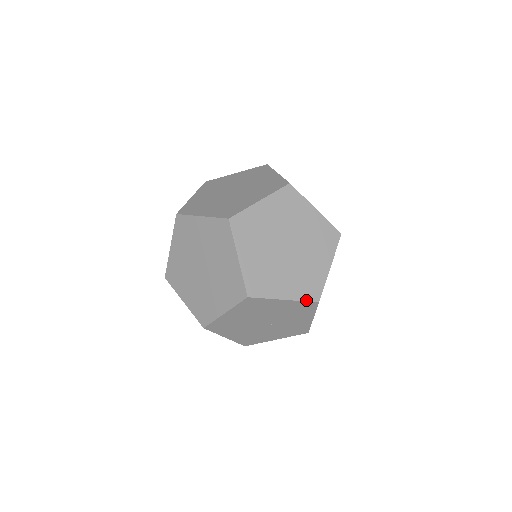
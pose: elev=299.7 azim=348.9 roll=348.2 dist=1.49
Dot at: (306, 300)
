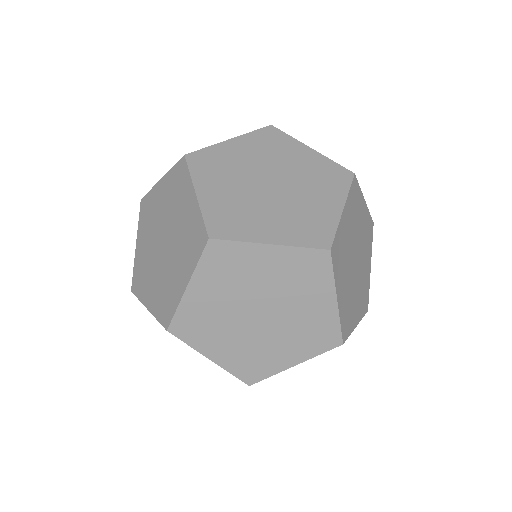
Dot at: (364, 315)
